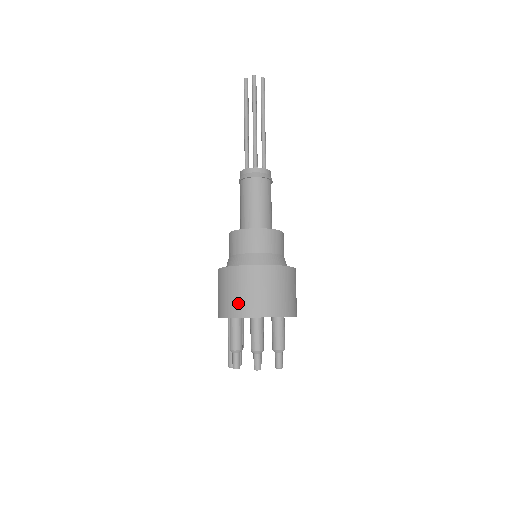
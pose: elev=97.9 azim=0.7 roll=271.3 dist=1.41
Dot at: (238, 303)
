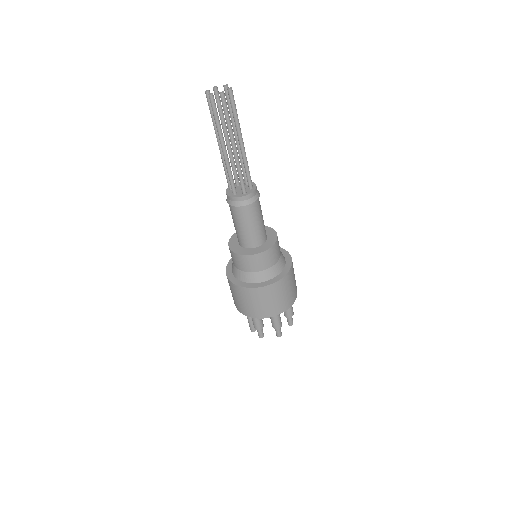
Dot at: (261, 310)
